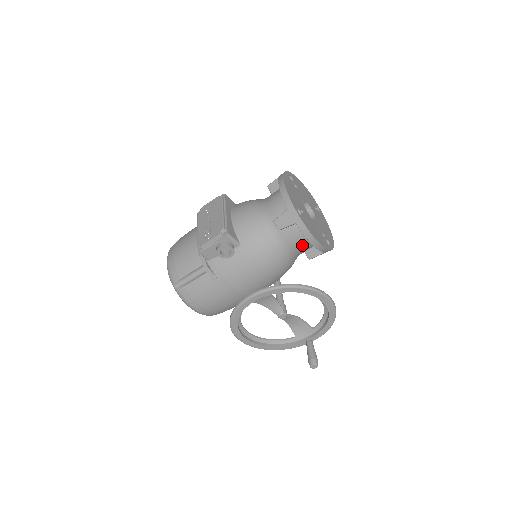
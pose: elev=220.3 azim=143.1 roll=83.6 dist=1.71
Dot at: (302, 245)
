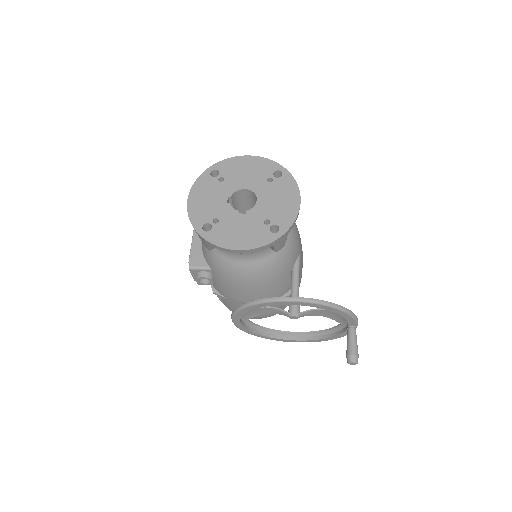
Dot at: occluded
